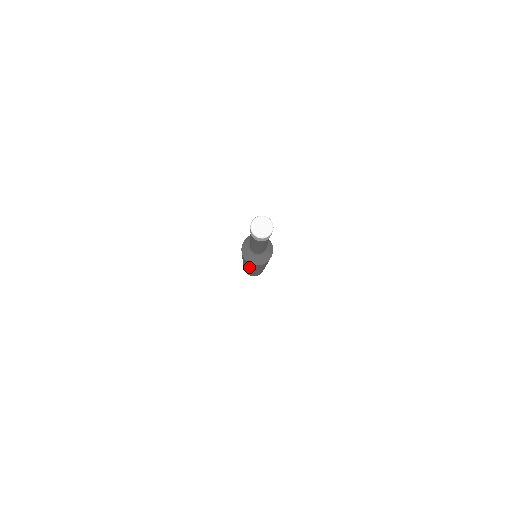
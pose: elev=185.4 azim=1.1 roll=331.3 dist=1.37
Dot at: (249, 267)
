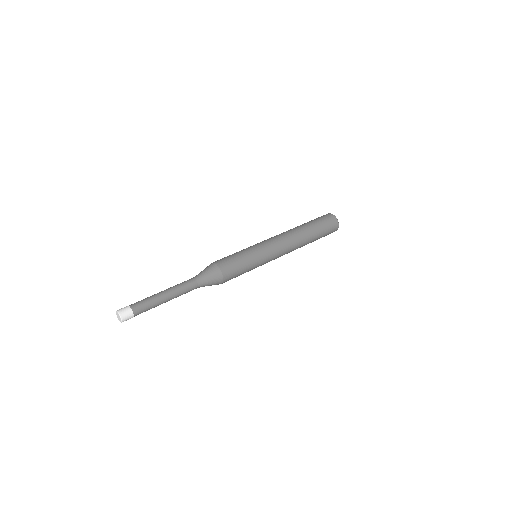
Dot at: occluded
